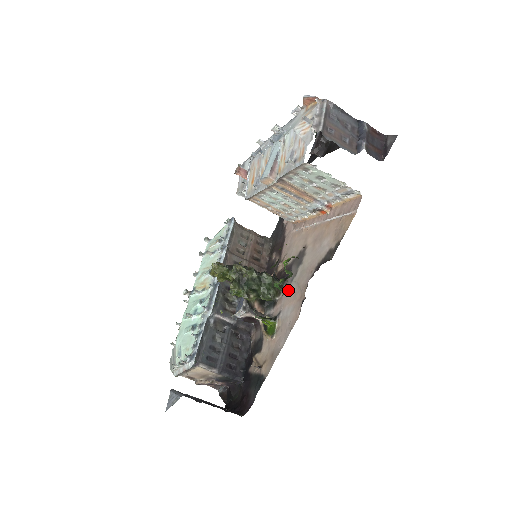
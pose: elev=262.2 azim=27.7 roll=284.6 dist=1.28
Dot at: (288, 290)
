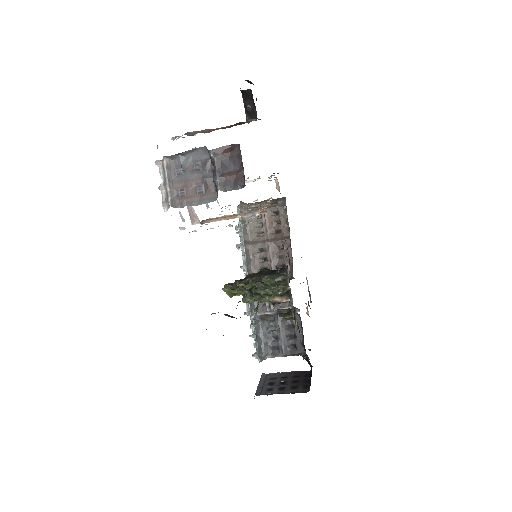
Dot at: occluded
